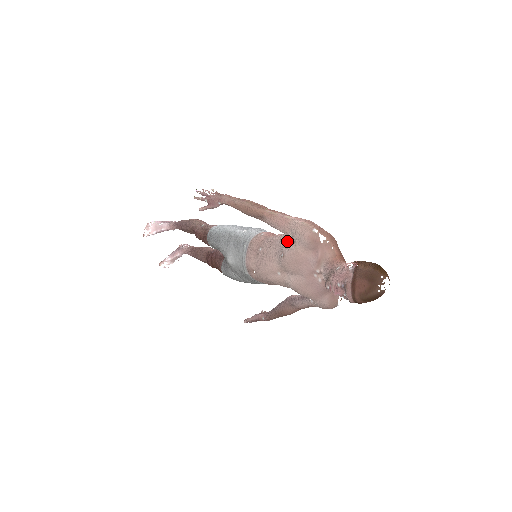
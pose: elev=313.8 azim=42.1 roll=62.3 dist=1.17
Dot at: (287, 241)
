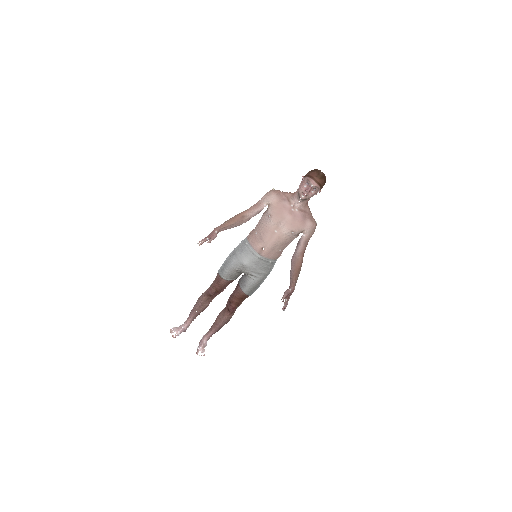
Dot at: (266, 212)
